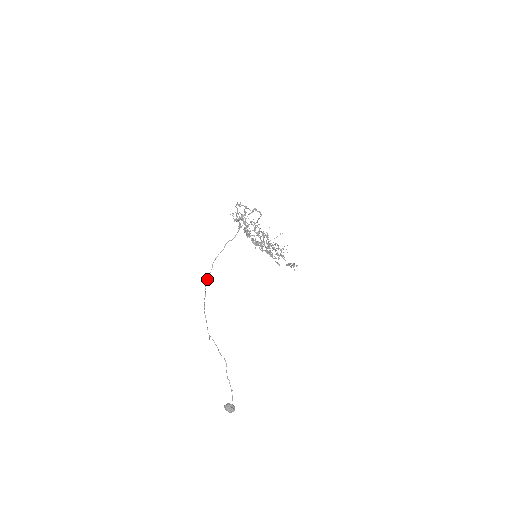
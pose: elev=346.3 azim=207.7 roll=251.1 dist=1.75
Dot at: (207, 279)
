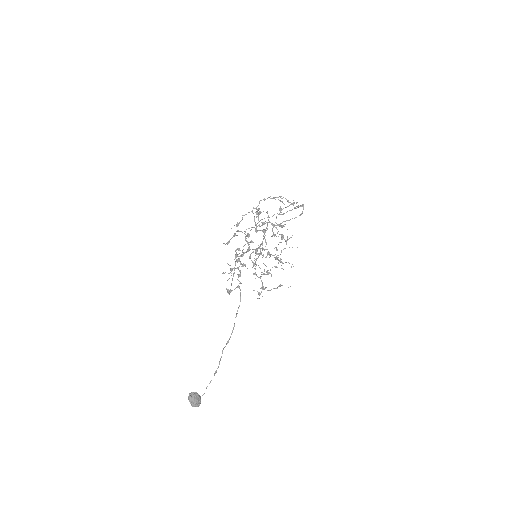
Dot at: occluded
